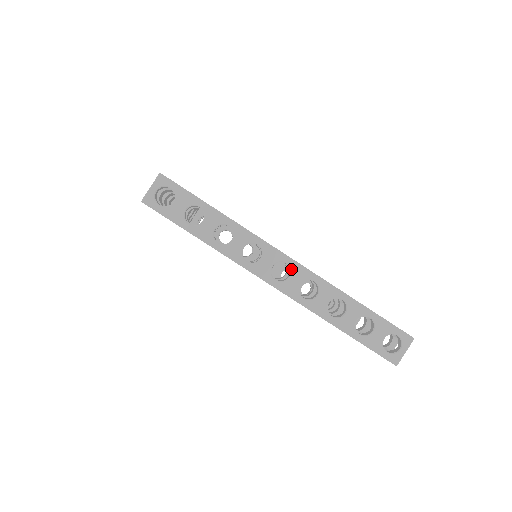
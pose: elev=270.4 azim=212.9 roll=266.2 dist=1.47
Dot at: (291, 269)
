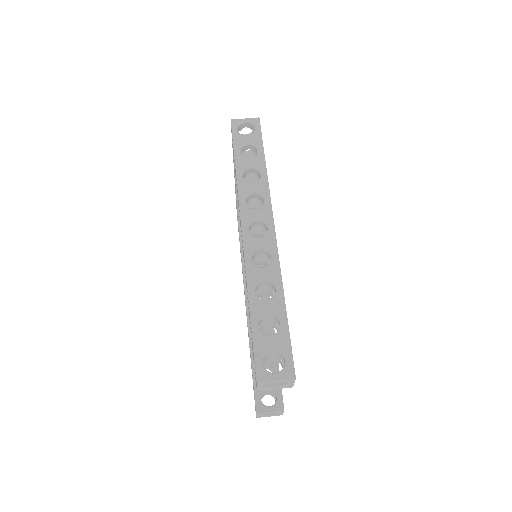
Dot at: (267, 234)
